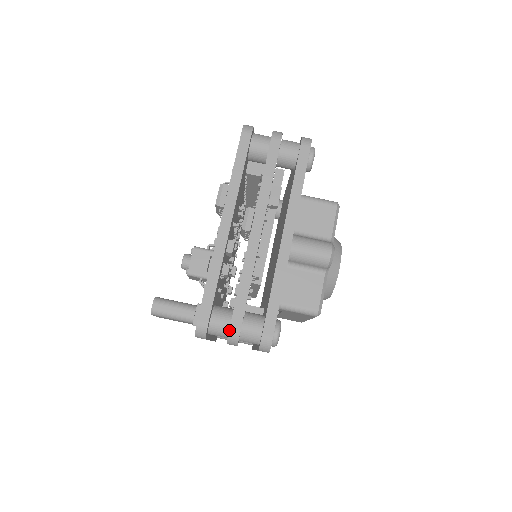
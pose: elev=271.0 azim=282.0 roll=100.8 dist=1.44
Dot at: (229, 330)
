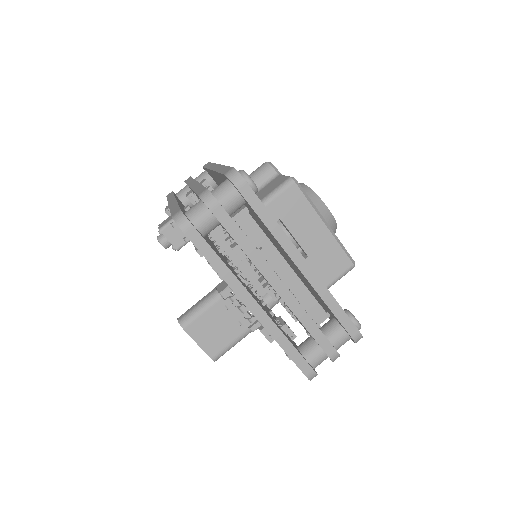
Dot at: (198, 196)
